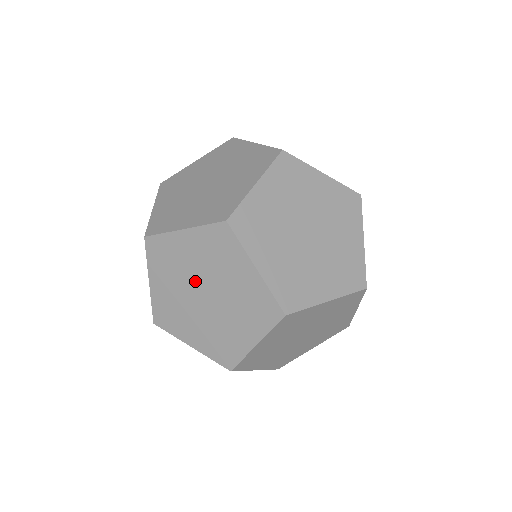
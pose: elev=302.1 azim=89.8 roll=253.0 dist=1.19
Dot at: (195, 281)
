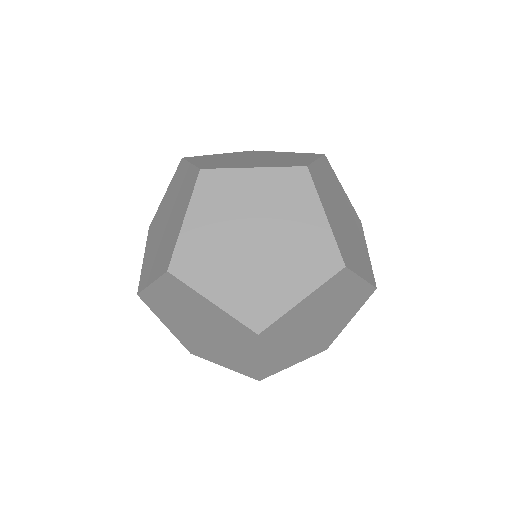
Dot at: (171, 208)
